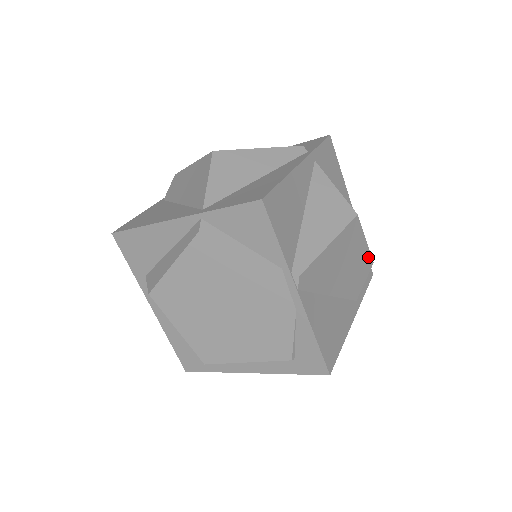
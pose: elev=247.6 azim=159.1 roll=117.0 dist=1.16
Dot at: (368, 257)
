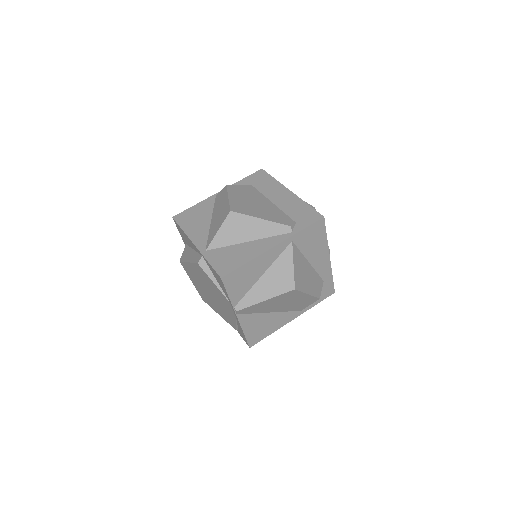
Dot at: (312, 298)
